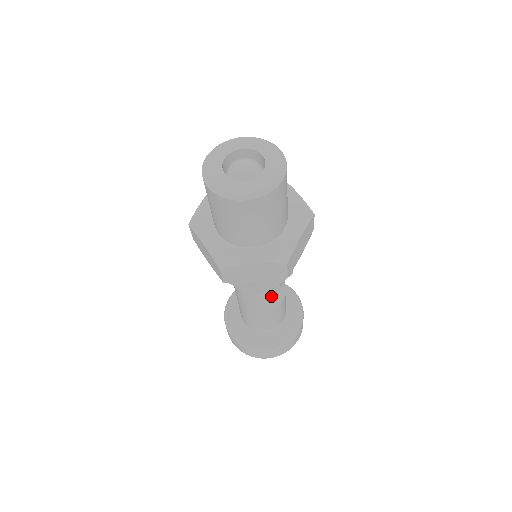
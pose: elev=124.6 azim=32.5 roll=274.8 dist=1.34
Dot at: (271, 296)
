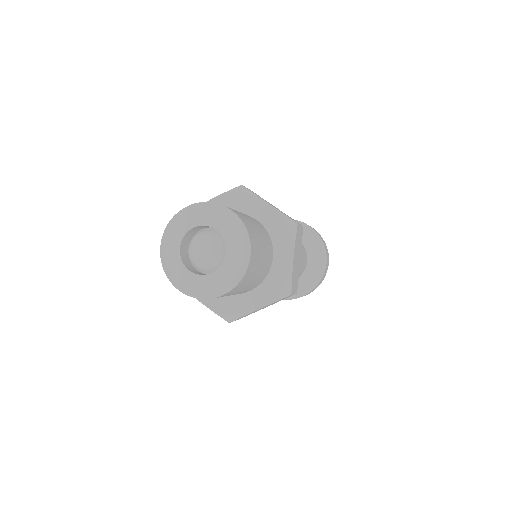
Dot at: occluded
